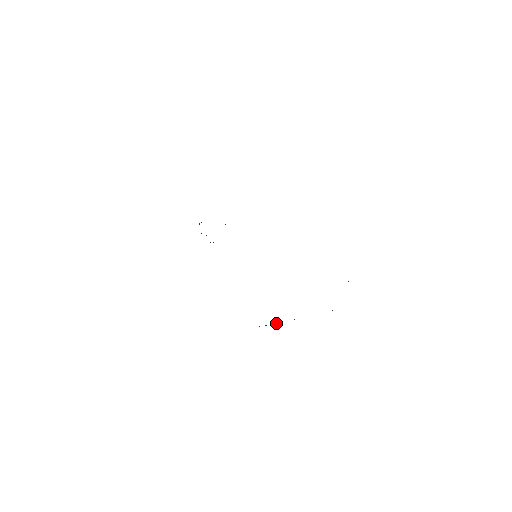
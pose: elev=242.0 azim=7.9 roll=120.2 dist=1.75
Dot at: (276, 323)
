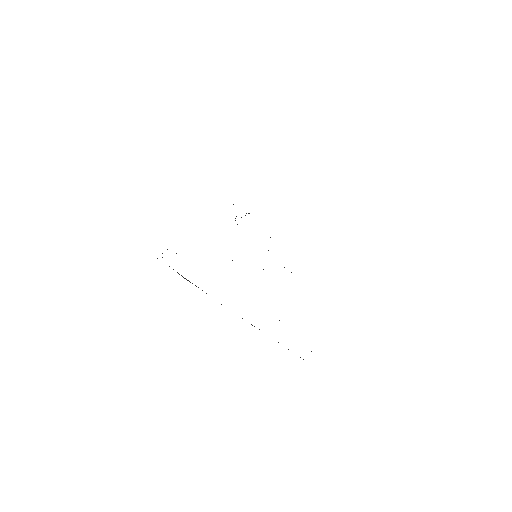
Dot at: occluded
